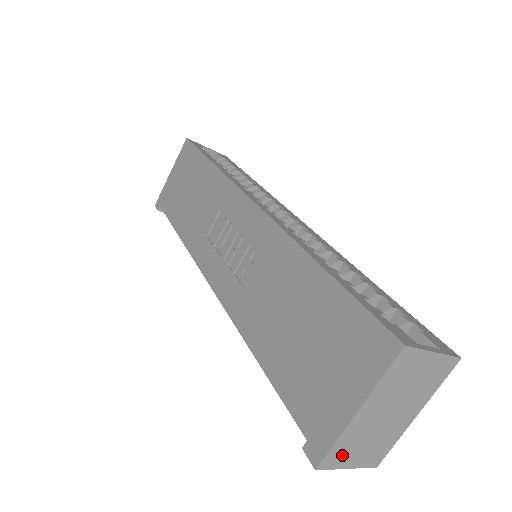
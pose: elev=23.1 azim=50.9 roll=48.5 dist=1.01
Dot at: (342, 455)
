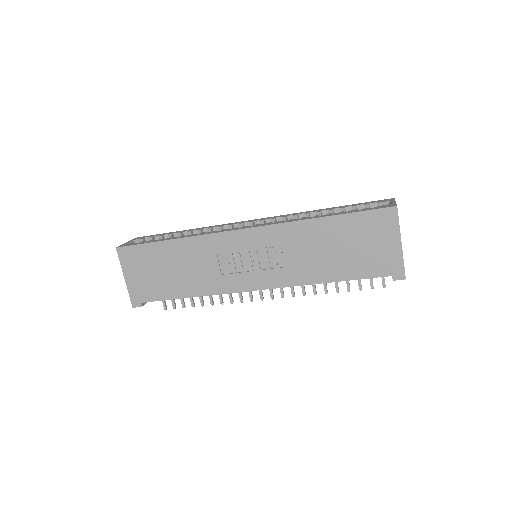
Dot at: occluded
